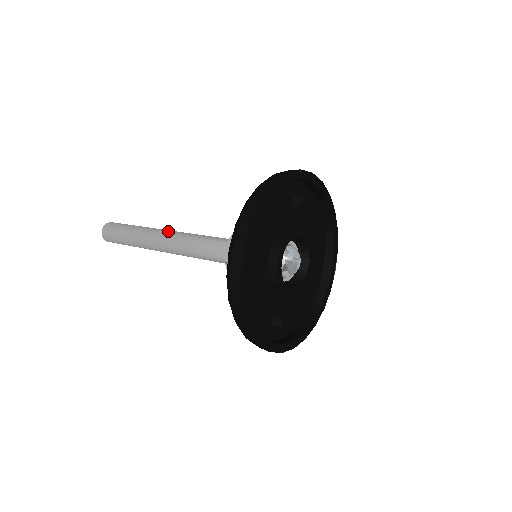
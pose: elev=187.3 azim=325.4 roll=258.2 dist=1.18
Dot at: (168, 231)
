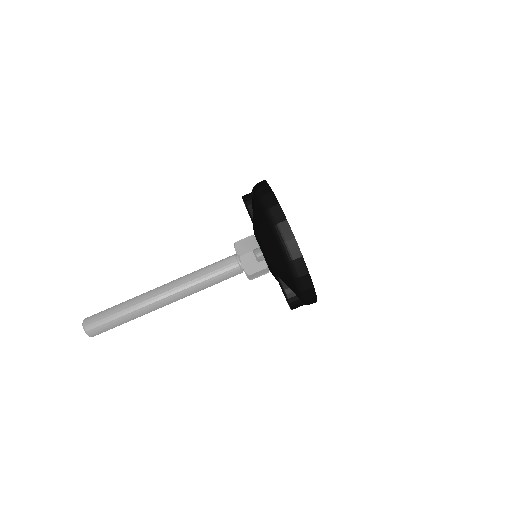
Dot at: (164, 284)
